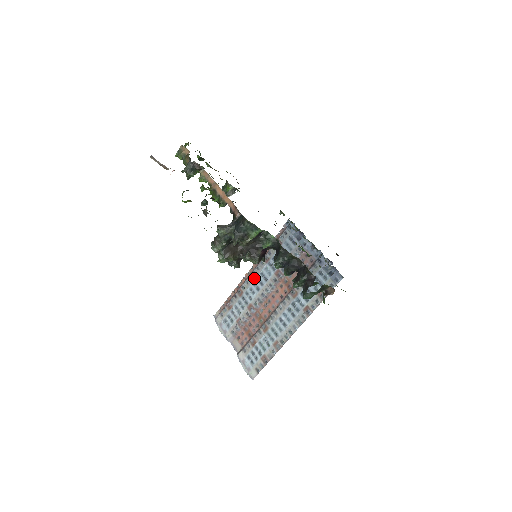
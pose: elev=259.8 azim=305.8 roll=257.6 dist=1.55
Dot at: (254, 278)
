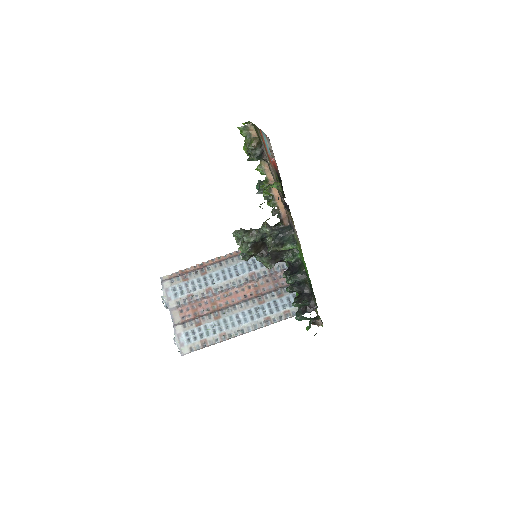
Dot at: (225, 266)
